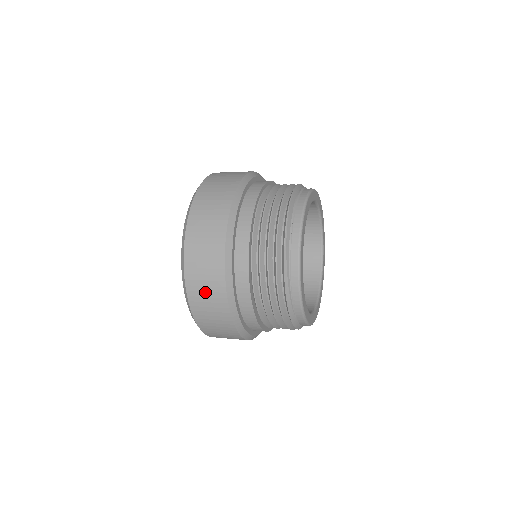
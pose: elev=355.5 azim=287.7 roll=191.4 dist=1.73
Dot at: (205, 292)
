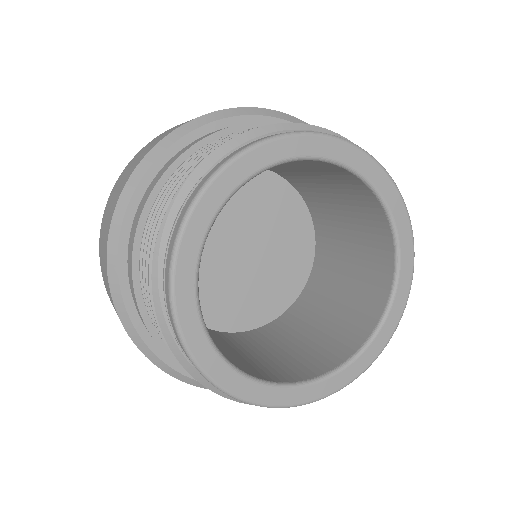
Dot at: (104, 276)
